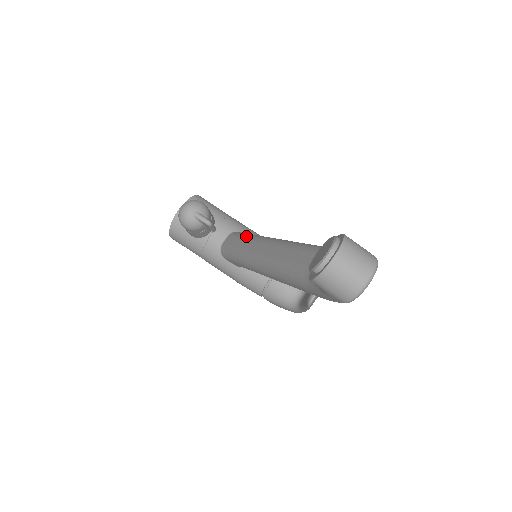
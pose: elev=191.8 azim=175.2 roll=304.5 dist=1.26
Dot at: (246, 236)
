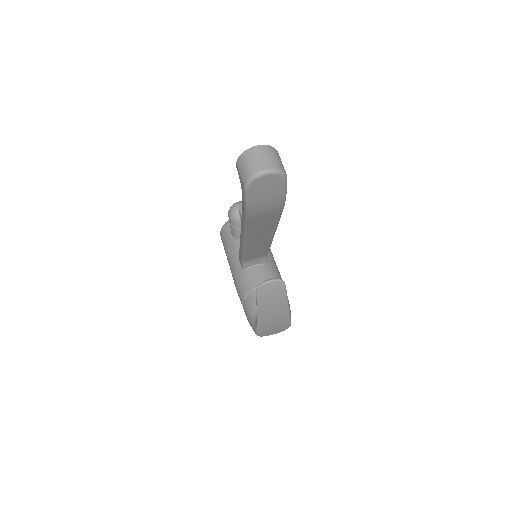
Dot at: occluded
